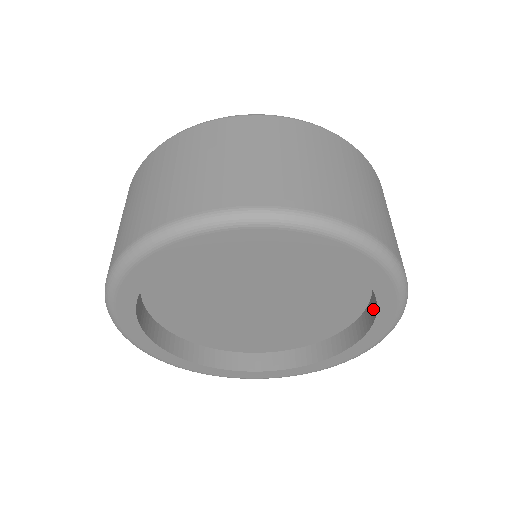
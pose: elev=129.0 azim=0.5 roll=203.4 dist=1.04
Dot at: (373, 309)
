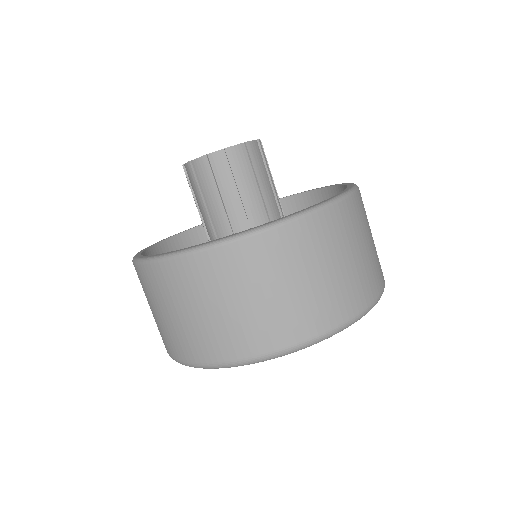
Dot at: occluded
